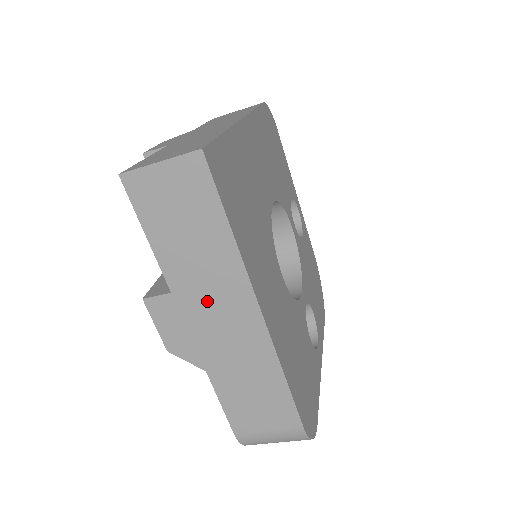
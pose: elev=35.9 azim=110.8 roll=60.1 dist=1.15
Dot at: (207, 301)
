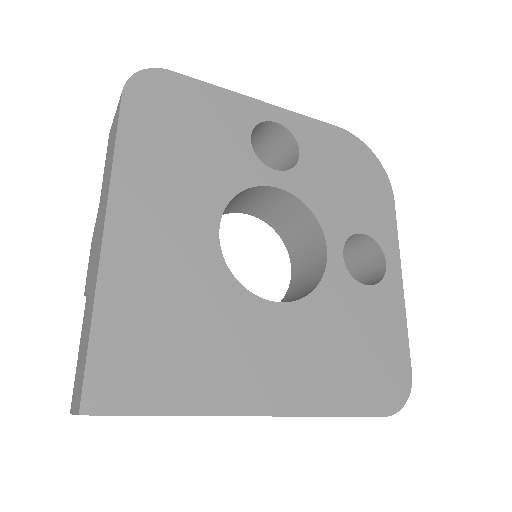
Dot at: occluded
